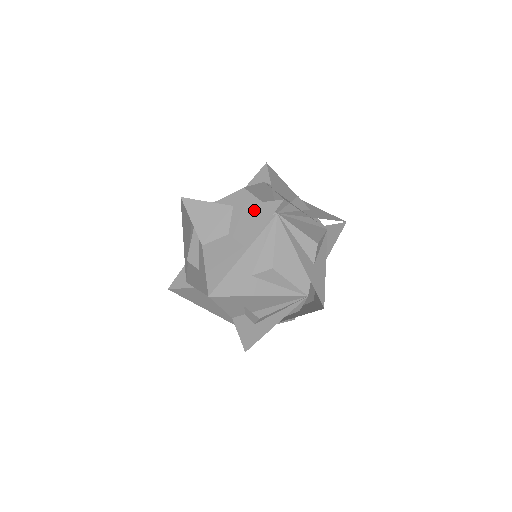
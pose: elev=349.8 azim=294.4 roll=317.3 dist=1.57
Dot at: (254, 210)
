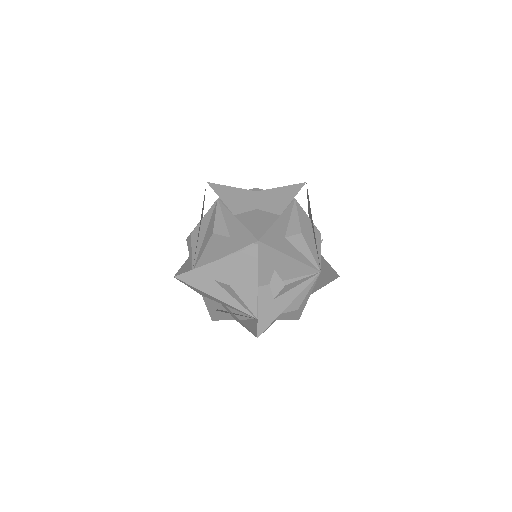
Dot at: (279, 191)
